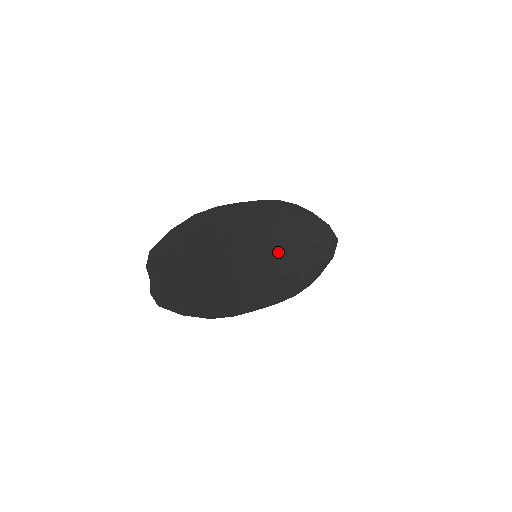
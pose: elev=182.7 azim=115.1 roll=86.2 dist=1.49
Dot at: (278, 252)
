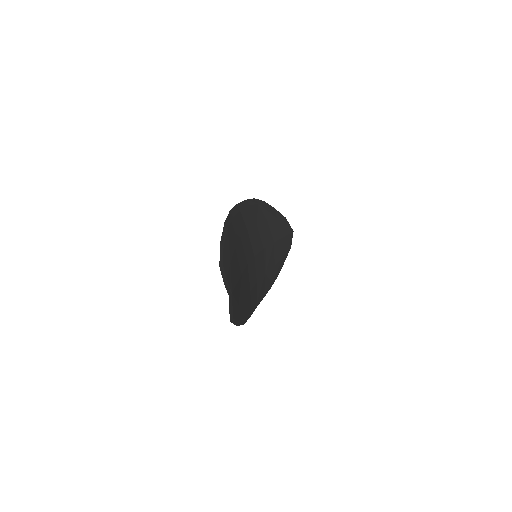
Dot at: (264, 249)
